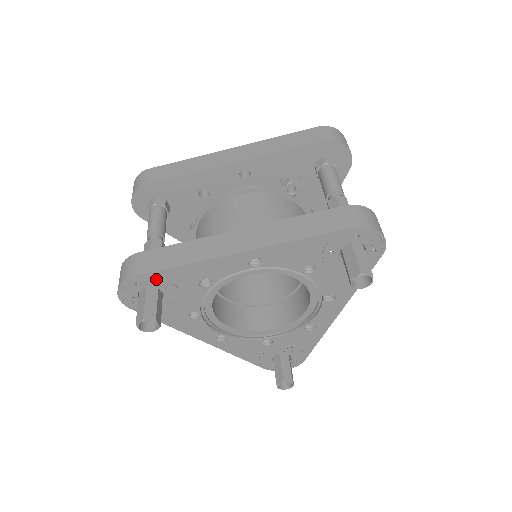
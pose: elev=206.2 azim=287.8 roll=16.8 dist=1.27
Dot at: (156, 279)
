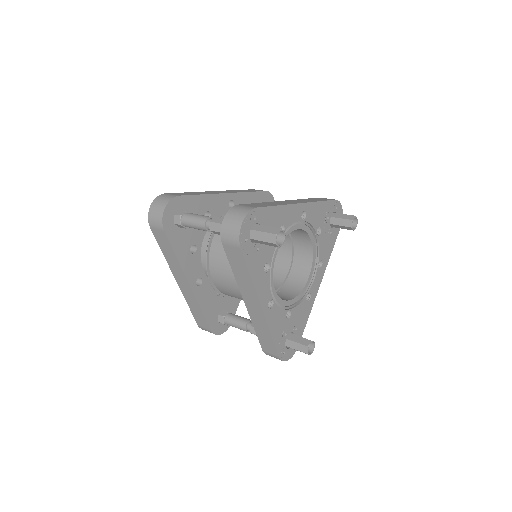
Dot at: (264, 215)
